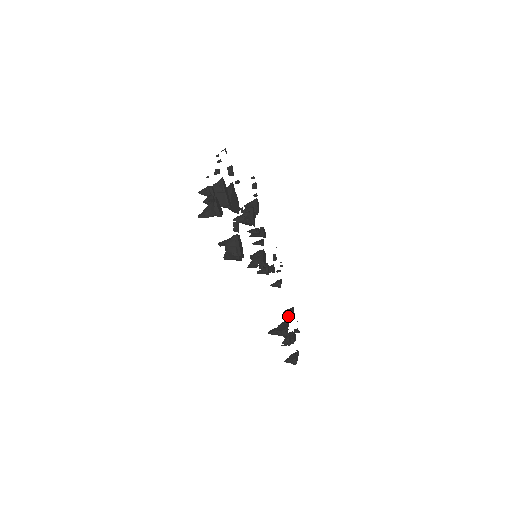
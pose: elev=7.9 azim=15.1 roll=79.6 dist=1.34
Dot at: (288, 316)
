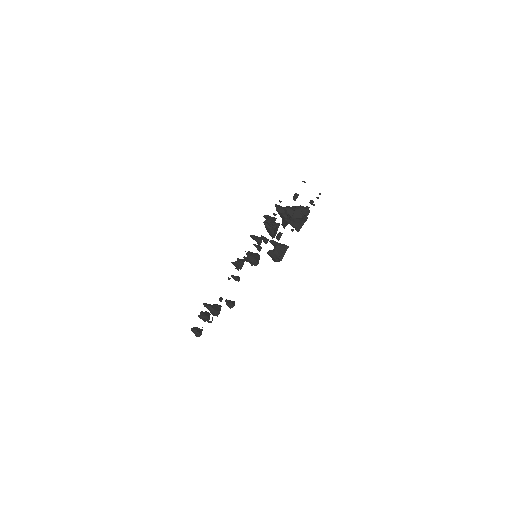
Dot at: (230, 305)
